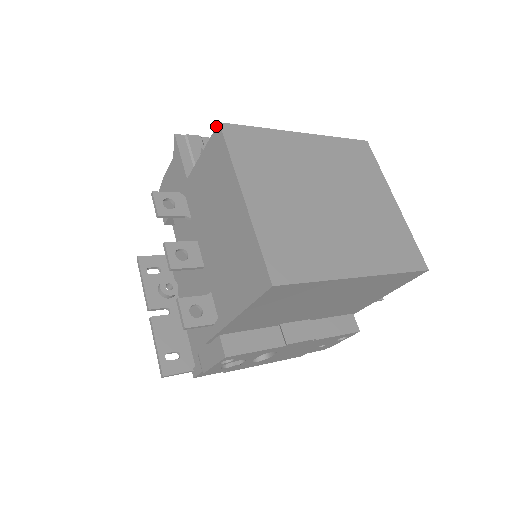
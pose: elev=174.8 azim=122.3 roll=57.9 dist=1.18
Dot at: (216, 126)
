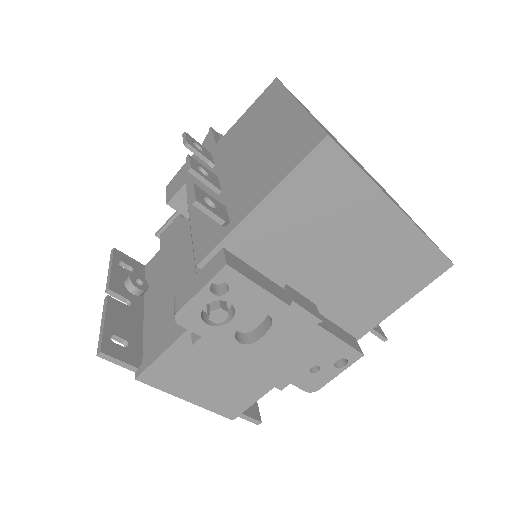
Dot at: occluded
